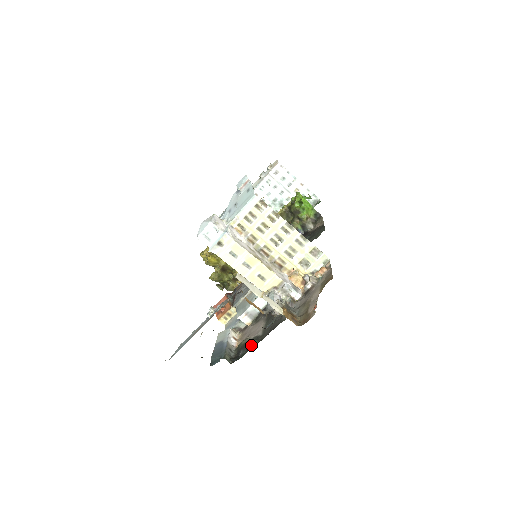
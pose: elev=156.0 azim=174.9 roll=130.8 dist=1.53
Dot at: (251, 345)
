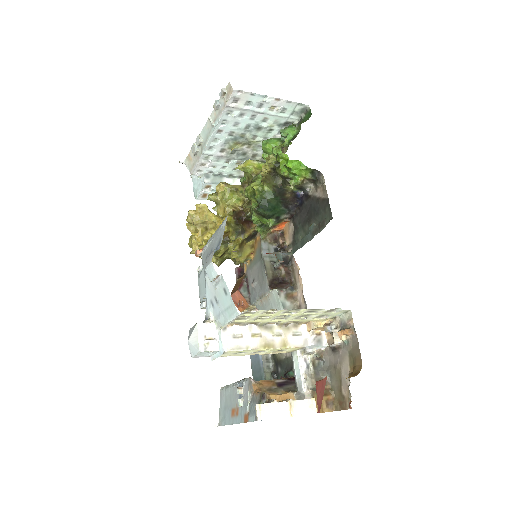
Dot at: (288, 376)
